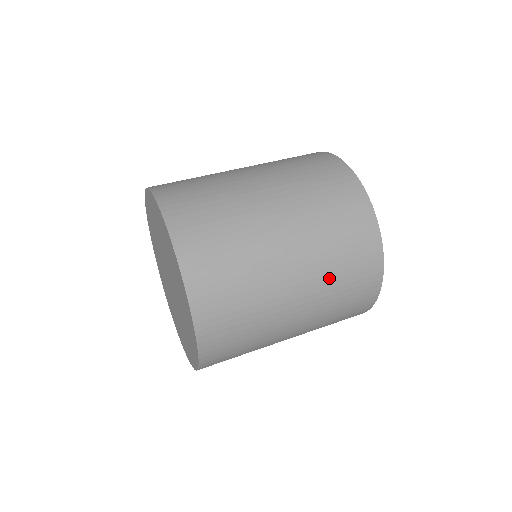
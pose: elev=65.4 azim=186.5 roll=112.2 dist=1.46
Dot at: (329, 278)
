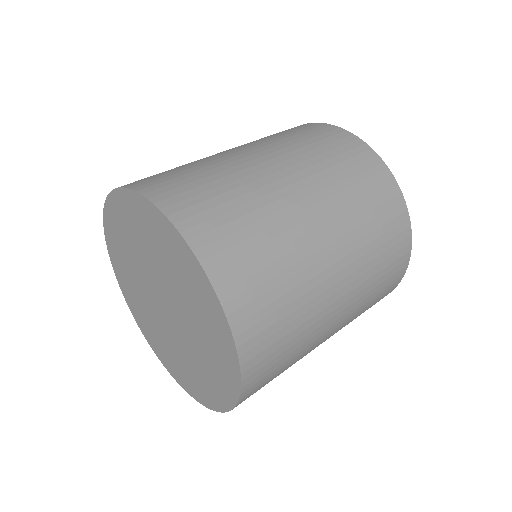
Dot at: (353, 214)
